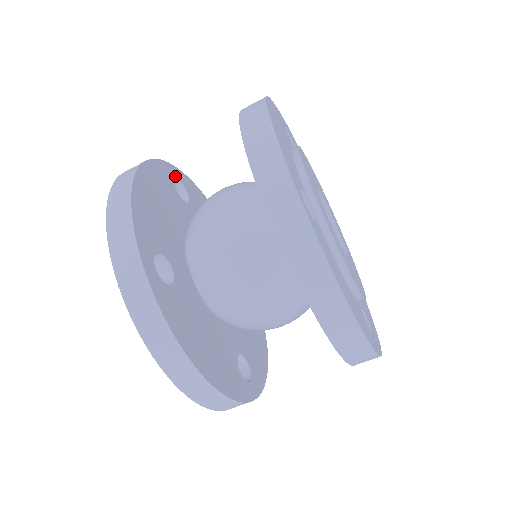
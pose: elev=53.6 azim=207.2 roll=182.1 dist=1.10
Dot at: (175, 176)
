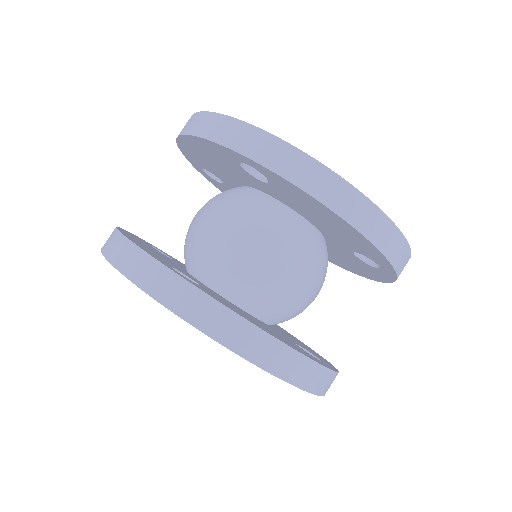
Dot at: (149, 244)
